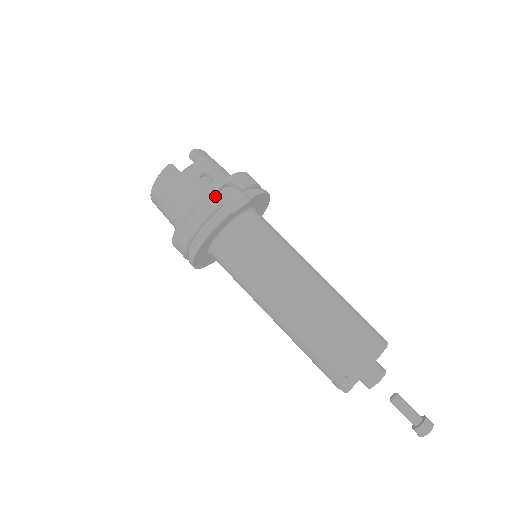
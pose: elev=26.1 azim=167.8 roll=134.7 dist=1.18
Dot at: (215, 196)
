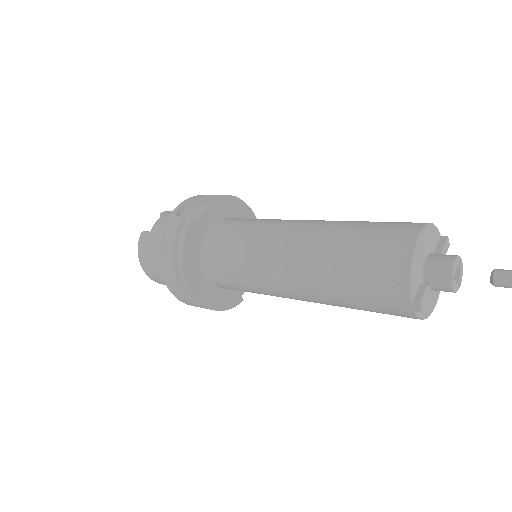
Dot at: (175, 218)
